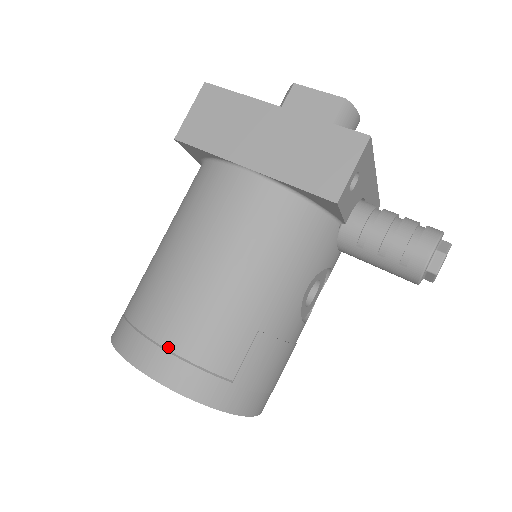
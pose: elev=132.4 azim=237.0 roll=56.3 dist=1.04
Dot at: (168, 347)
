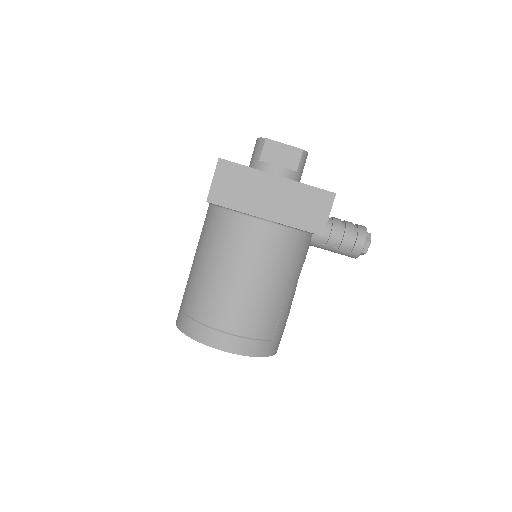
Dot at: (237, 334)
